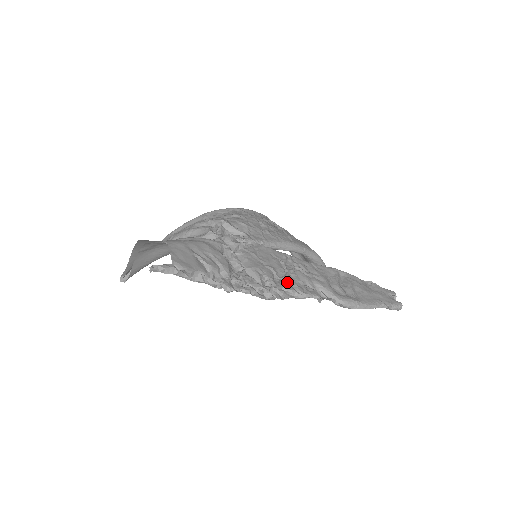
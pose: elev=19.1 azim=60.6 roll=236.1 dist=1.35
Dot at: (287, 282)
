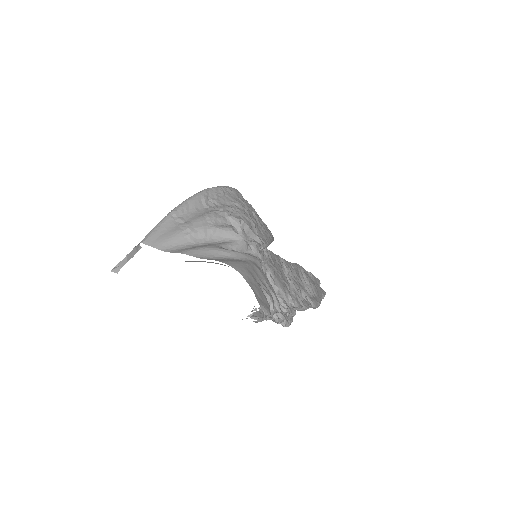
Dot at: (296, 297)
